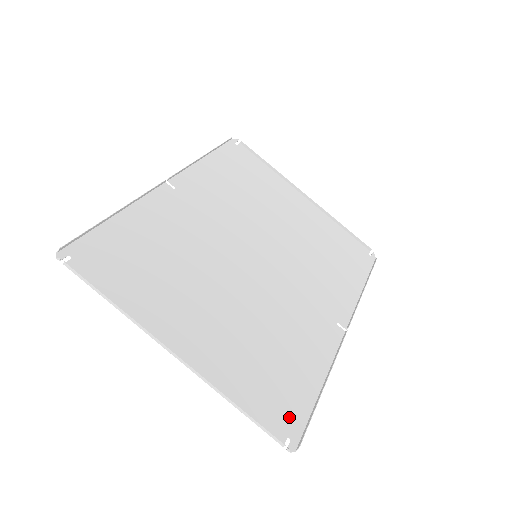
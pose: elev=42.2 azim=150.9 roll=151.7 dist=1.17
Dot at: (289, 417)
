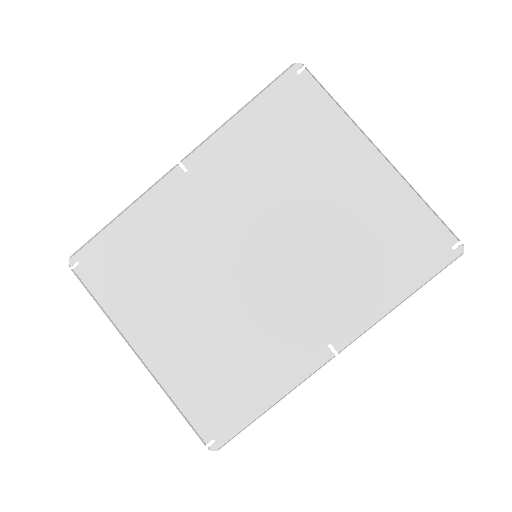
Dot at: (222, 424)
